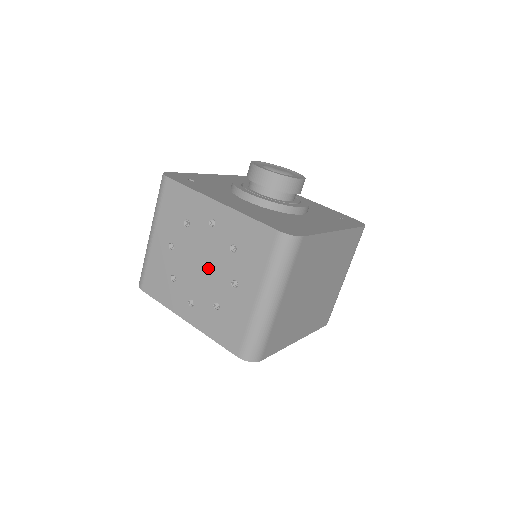
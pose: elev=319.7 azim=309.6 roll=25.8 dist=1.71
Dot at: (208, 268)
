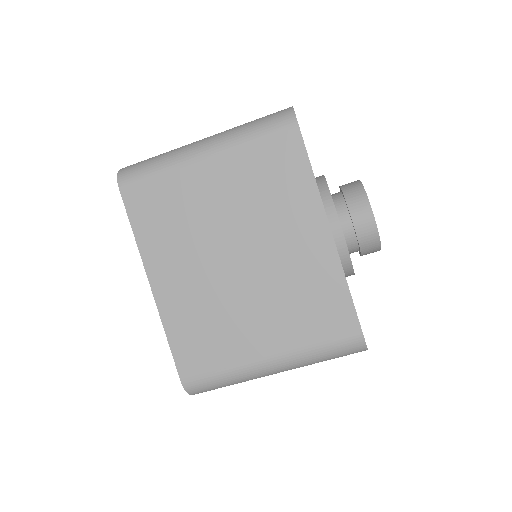
Dot at: occluded
